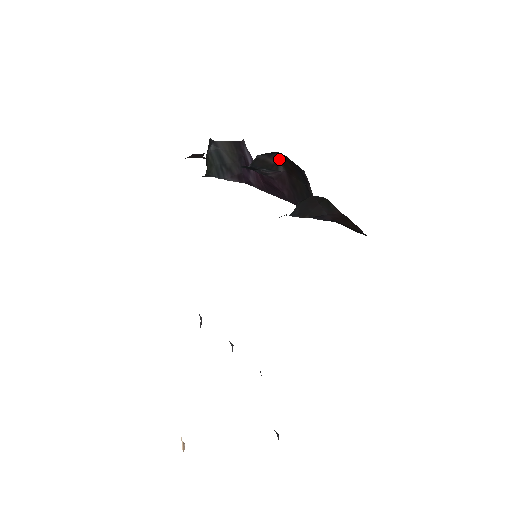
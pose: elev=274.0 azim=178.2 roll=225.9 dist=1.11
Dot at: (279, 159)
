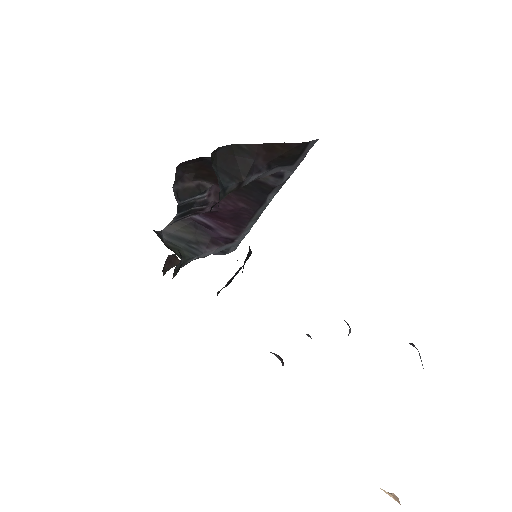
Dot at: (193, 177)
